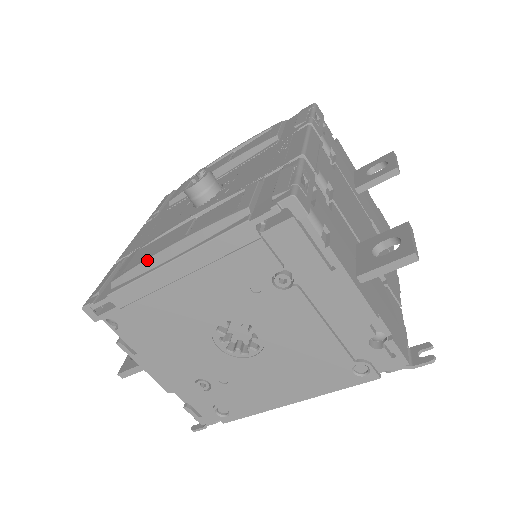
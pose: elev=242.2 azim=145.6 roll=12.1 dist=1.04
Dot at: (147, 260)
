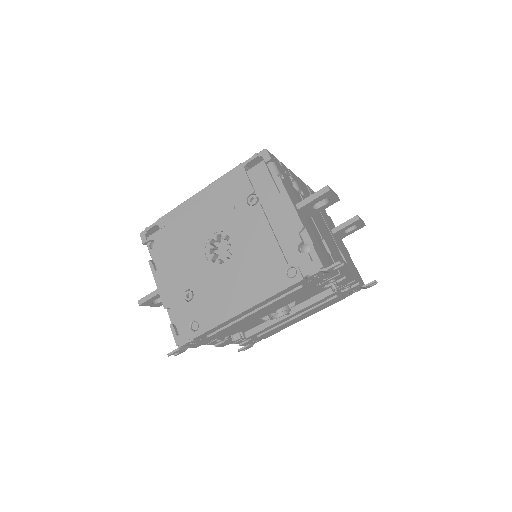
Dot at: occluded
